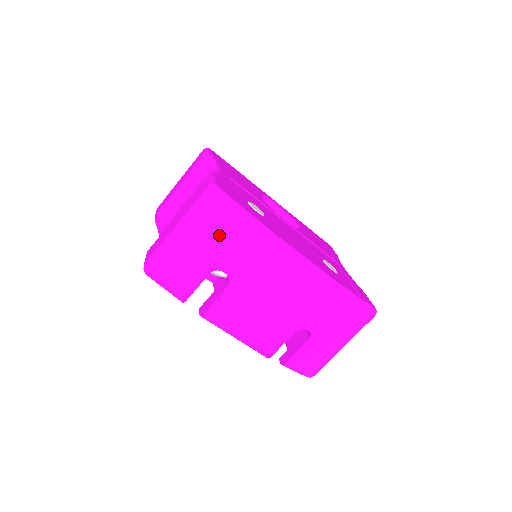
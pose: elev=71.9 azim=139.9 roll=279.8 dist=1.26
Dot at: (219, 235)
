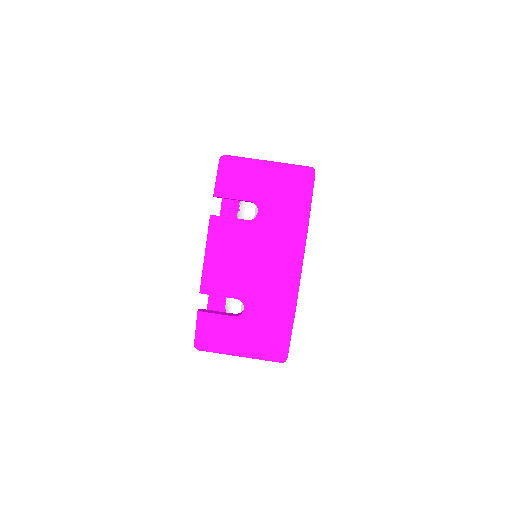
Dot at: (284, 191)
